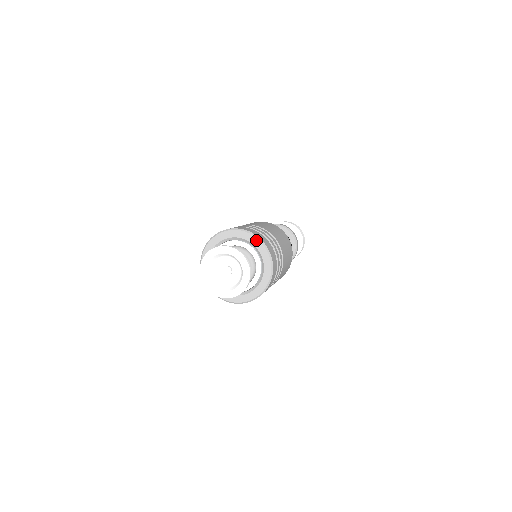
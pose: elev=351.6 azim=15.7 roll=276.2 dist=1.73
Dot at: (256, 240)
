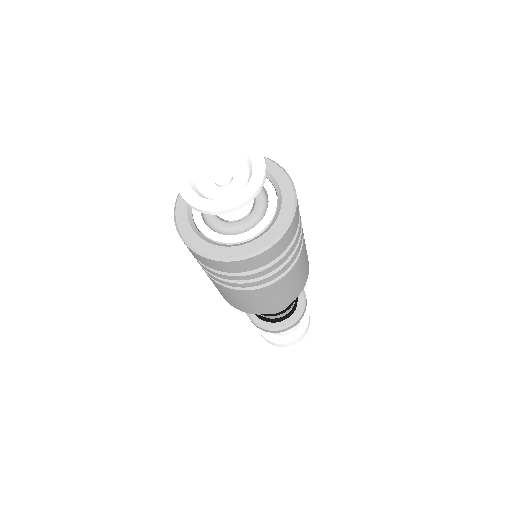
Dot at: (283, 176)
